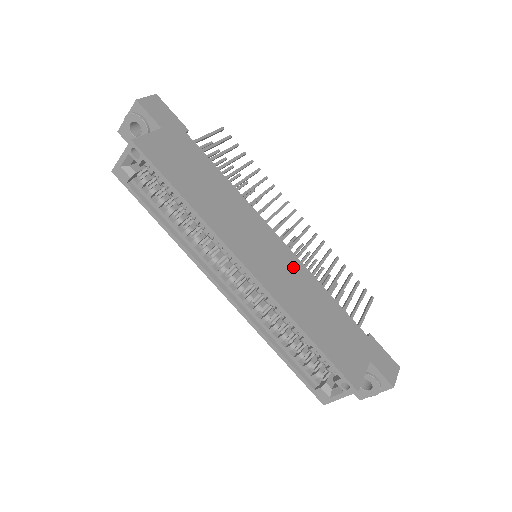
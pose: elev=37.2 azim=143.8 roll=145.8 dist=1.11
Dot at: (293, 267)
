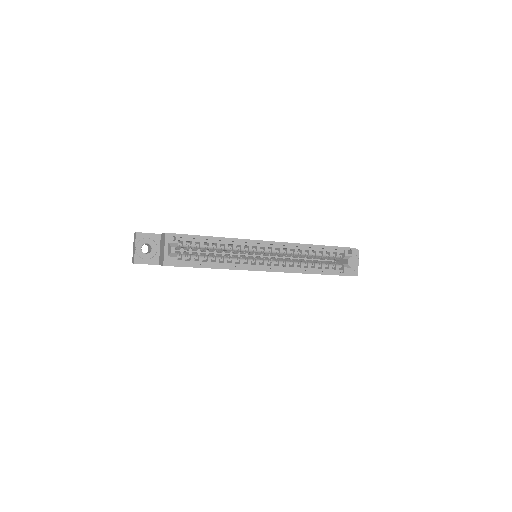
Dot at: occluded
